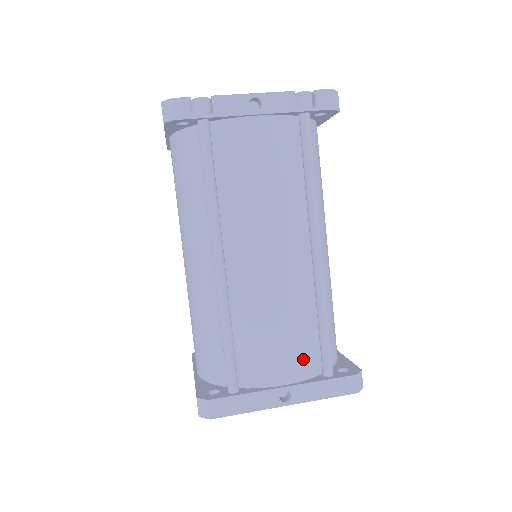
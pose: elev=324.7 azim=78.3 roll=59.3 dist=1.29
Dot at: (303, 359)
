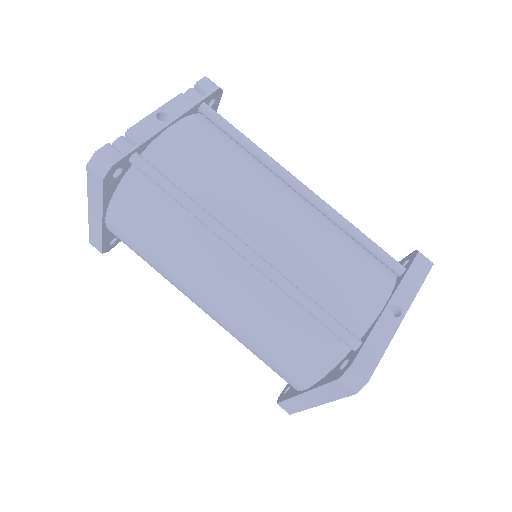
Dot at: (376, 274)
